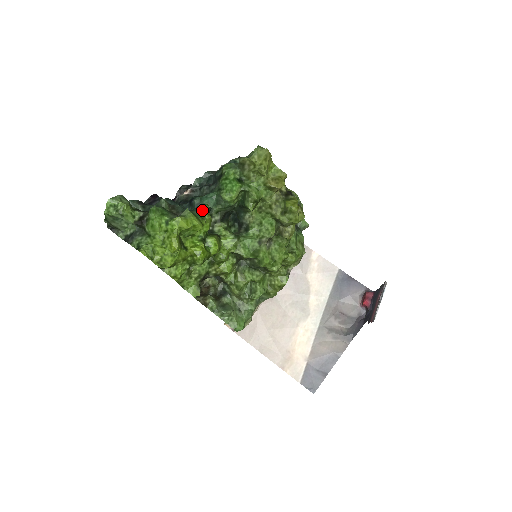
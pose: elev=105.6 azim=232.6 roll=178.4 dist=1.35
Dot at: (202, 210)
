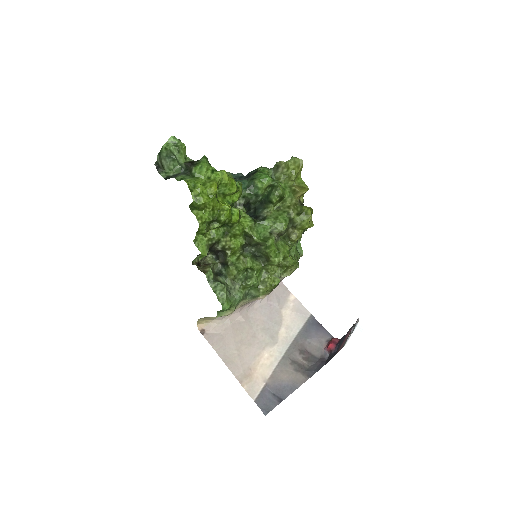
Dot at: (238, 182)
